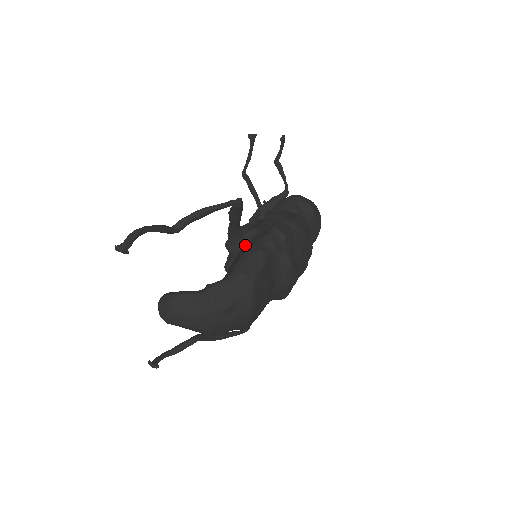
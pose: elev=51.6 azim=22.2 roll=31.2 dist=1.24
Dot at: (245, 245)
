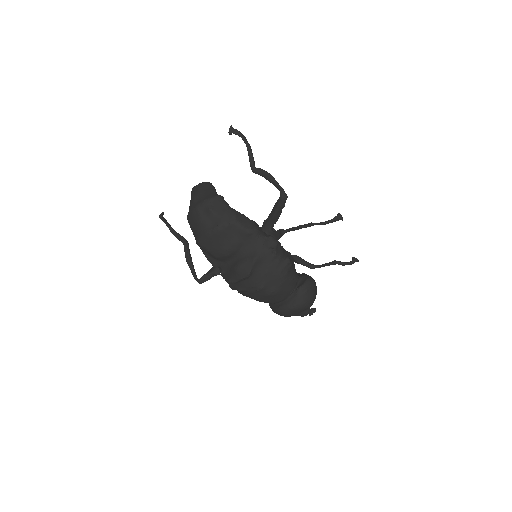
Dot at: occluded
